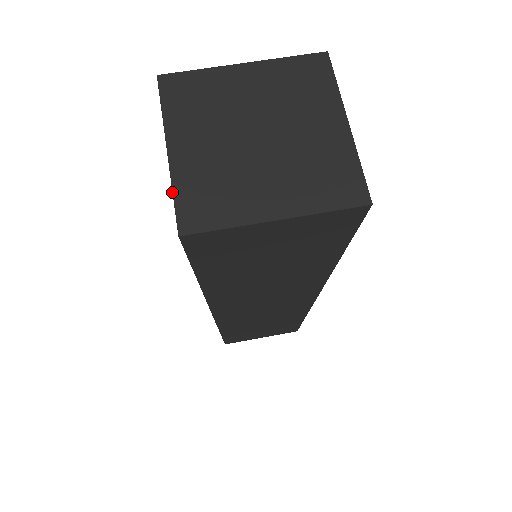
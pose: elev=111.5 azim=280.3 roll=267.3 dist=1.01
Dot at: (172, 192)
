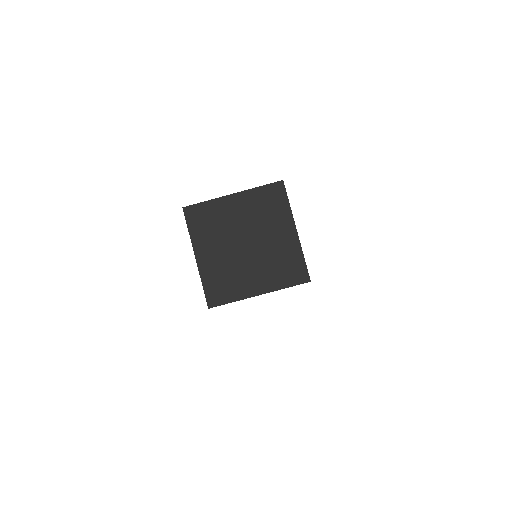
Dot at: (202, 283)
